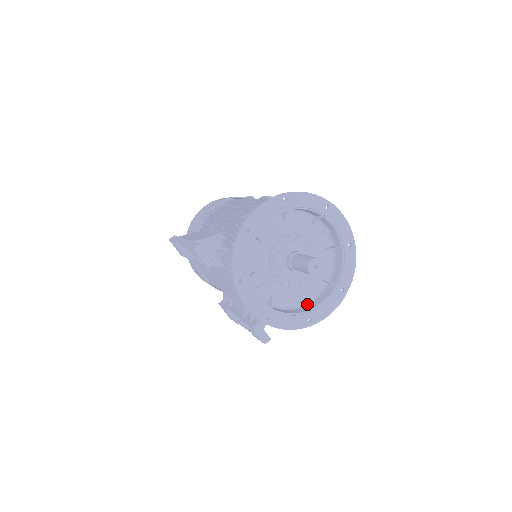
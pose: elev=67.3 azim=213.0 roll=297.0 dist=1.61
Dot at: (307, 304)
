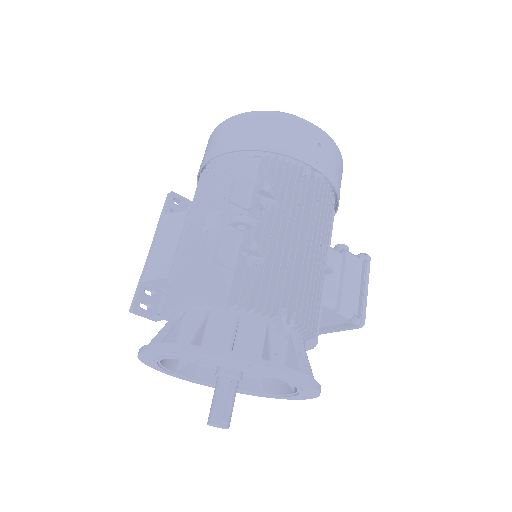
Dot at: (271, 377)
